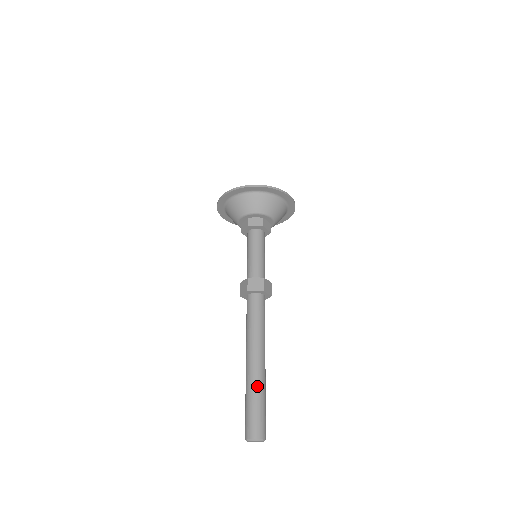
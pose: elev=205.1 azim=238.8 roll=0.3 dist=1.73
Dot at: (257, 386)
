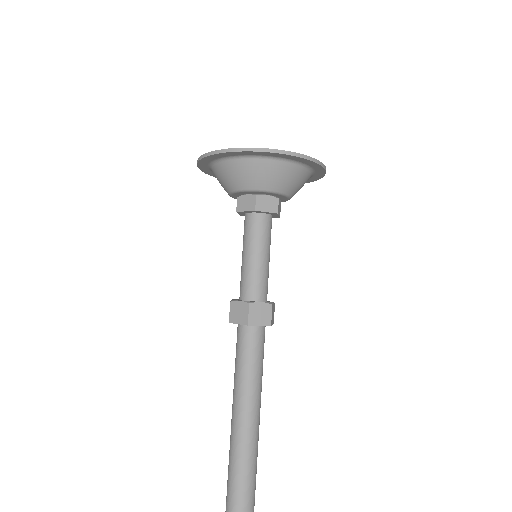
Dot at: (250, 468)
